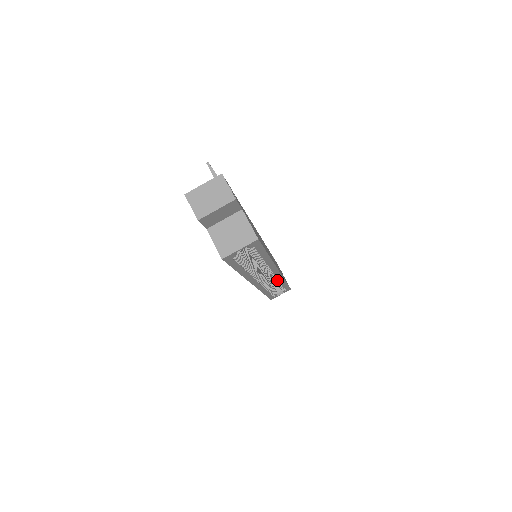
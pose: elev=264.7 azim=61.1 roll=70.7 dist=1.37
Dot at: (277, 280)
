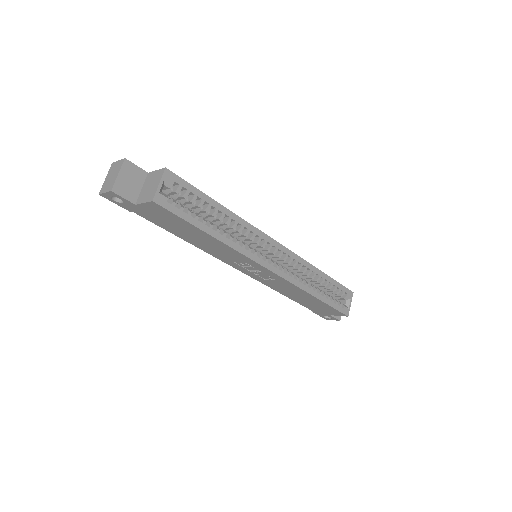
Dot at: (300, 265)
